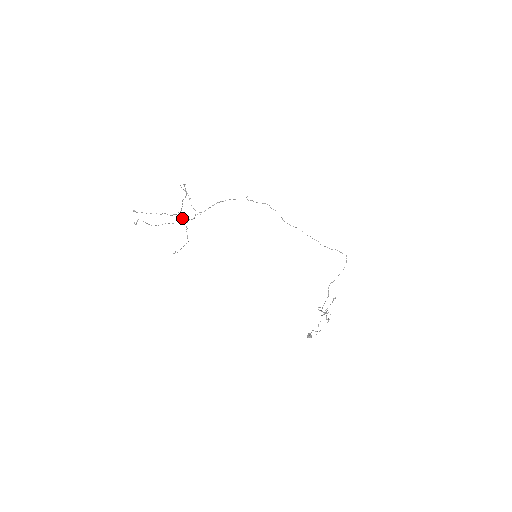
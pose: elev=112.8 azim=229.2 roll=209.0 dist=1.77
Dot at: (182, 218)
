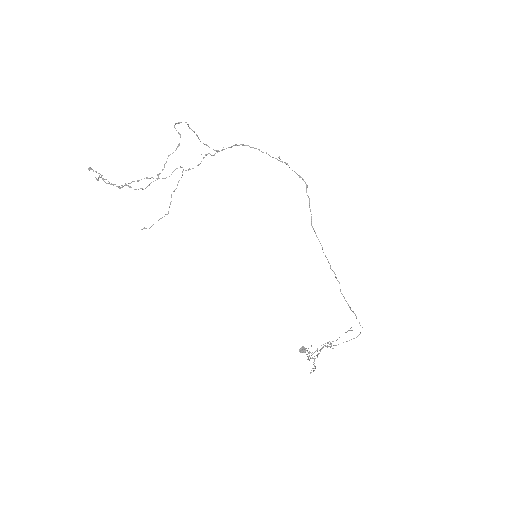
Dot at: occluded
